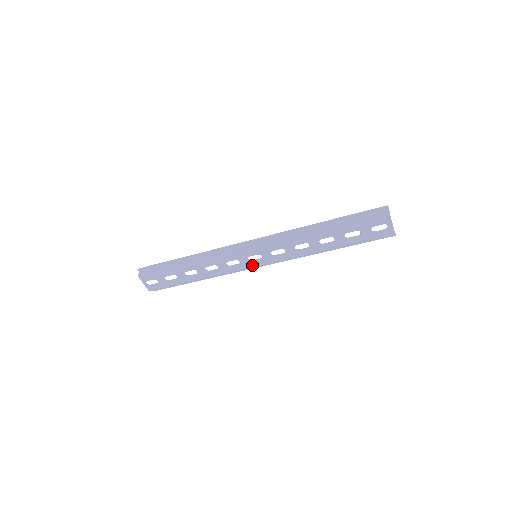
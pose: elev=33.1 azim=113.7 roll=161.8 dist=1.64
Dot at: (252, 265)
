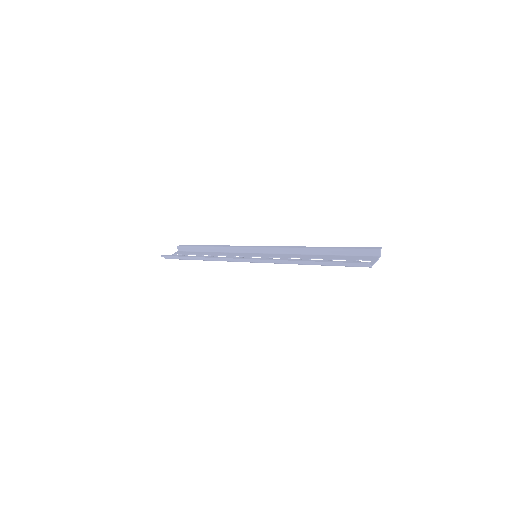
Dot at: (255, 255)
